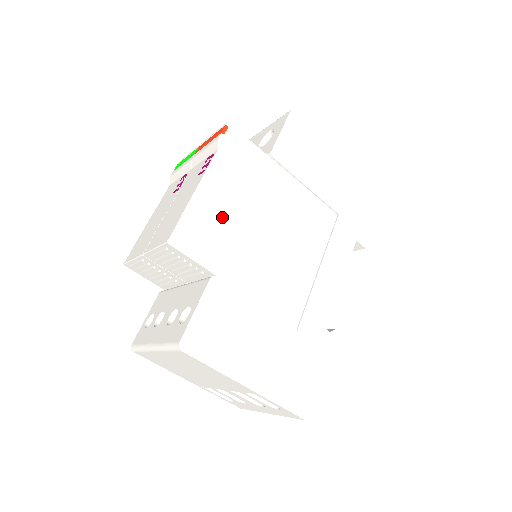
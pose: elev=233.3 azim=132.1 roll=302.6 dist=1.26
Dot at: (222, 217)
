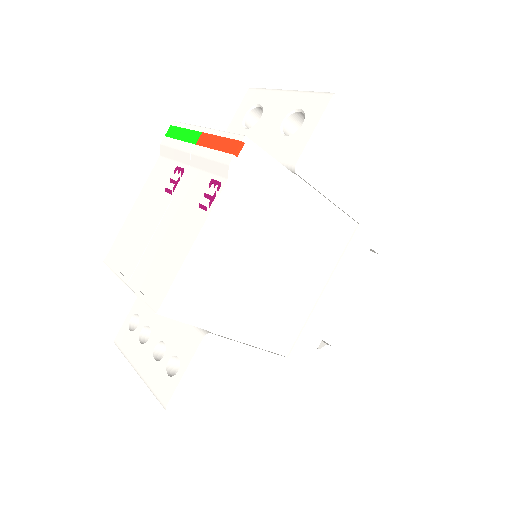
Dot at: (223, 266)
